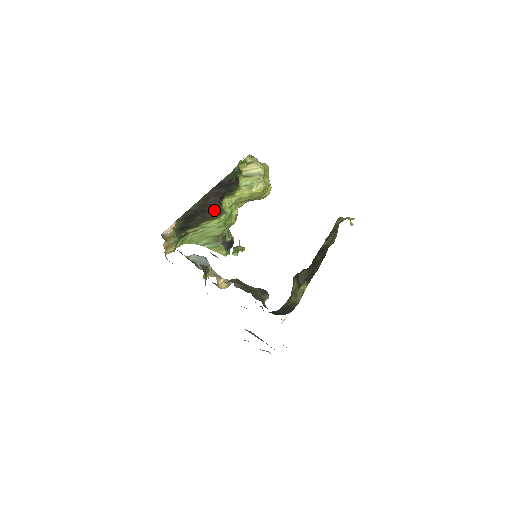
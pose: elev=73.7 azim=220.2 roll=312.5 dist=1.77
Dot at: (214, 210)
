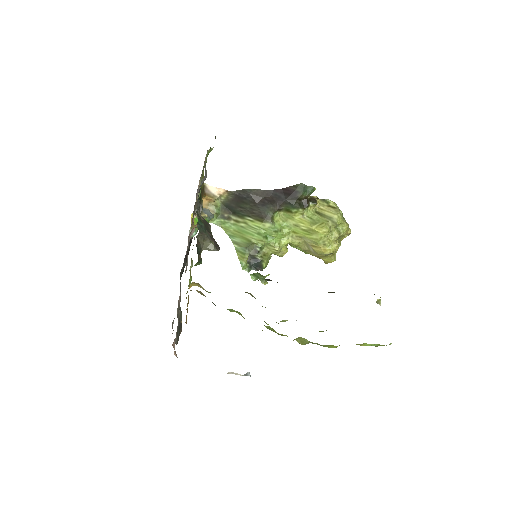
Dot at: (264, 210)
